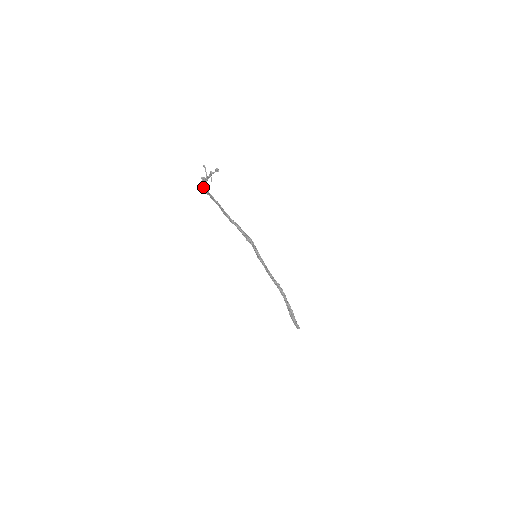
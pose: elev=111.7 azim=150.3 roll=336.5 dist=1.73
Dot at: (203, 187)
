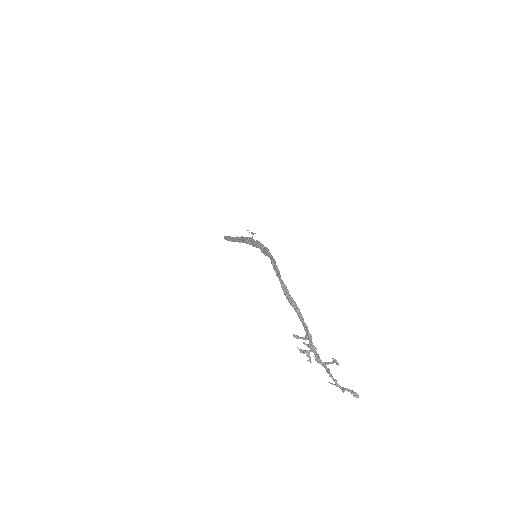
Dot at: (285, 293)
